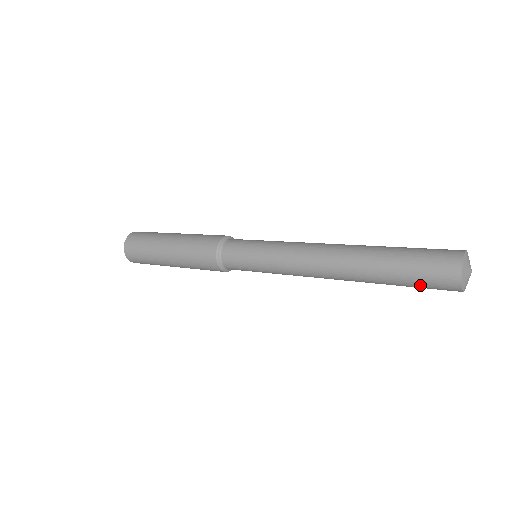
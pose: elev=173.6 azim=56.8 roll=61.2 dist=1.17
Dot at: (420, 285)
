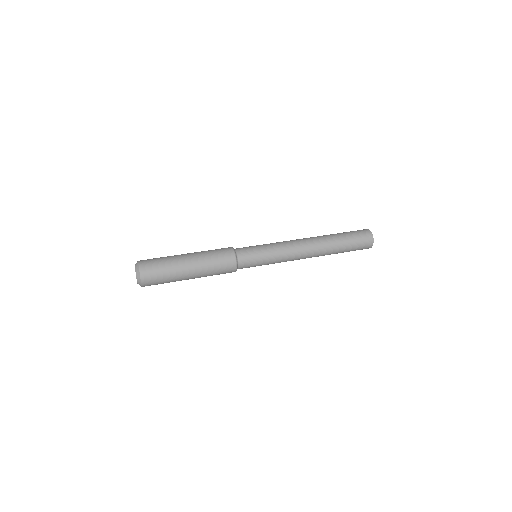
Dot at: occluded
